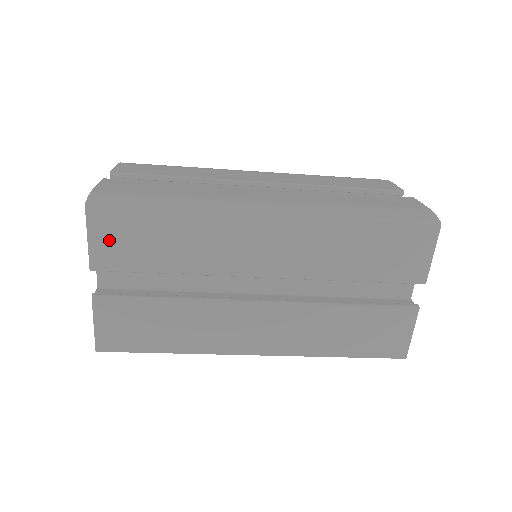
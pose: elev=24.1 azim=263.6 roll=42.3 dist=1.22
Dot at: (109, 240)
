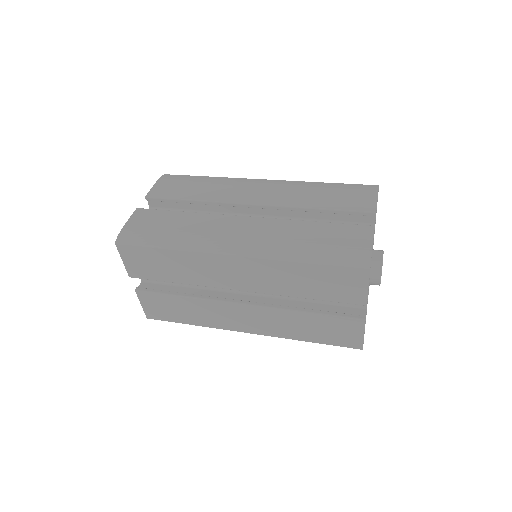
Dot at: (135, 263)
